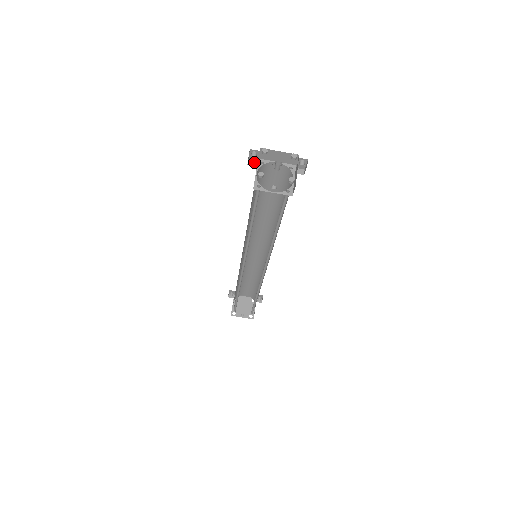
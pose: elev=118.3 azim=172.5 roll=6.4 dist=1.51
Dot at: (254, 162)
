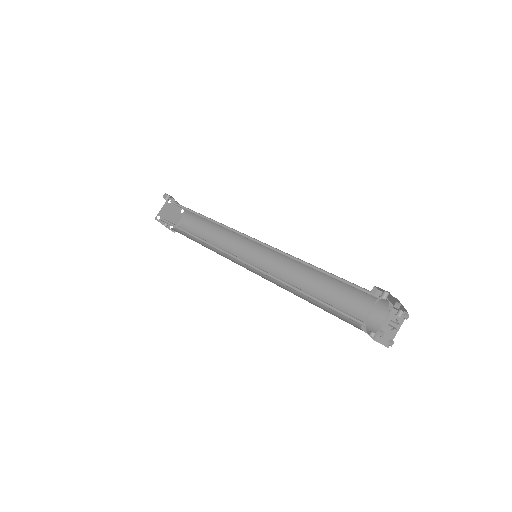
Dot at: (375, 290)
